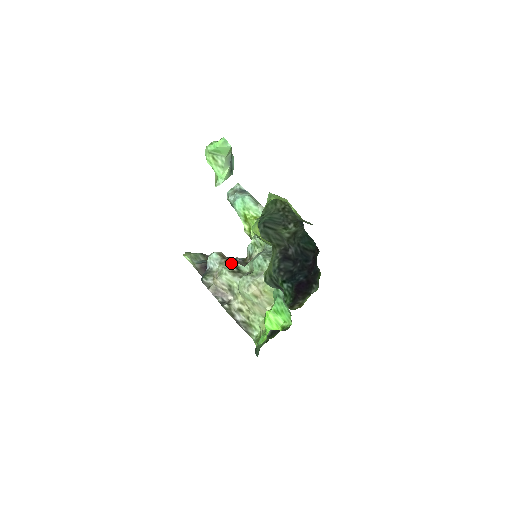
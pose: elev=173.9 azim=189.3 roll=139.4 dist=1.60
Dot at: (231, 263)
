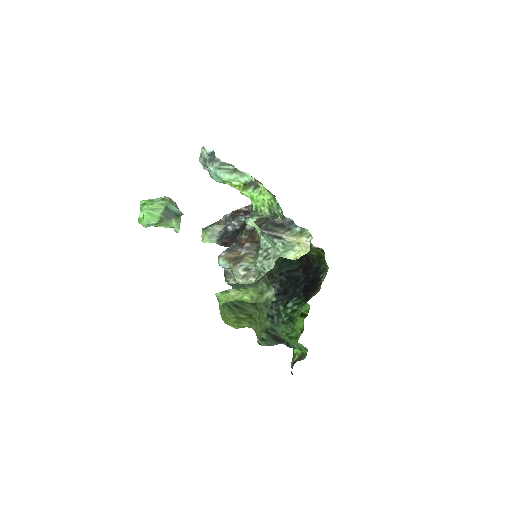
Dot at: (239, 269)
